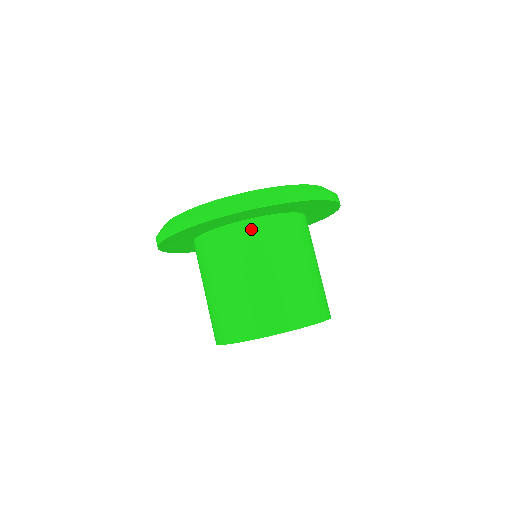
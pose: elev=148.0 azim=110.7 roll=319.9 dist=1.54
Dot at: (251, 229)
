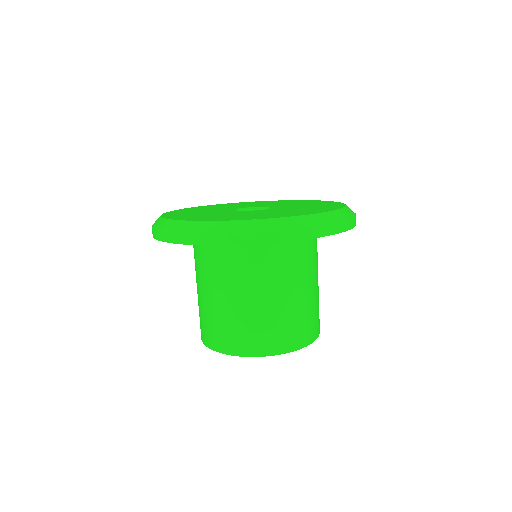
Dot at: (212, 248)
